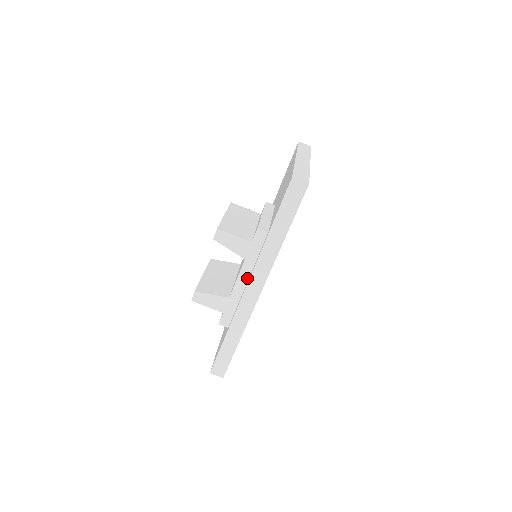
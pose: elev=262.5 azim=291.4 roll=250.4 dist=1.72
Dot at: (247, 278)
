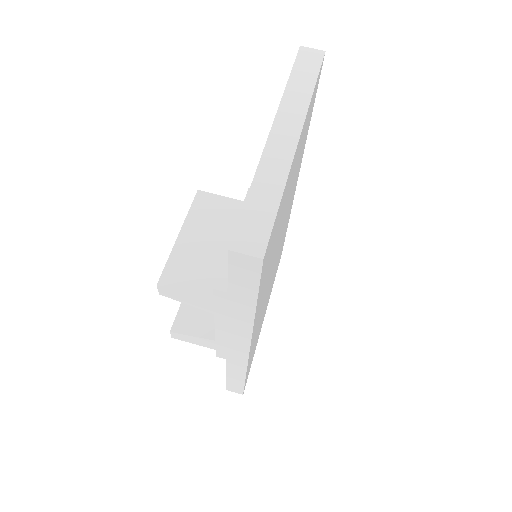
Dot at: occluded
